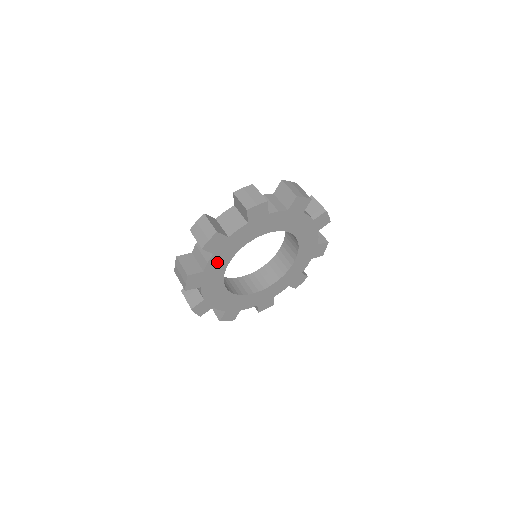
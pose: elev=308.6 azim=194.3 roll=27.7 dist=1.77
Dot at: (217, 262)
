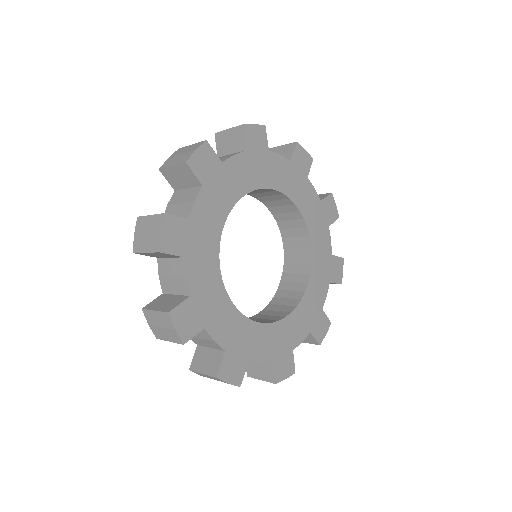
Dot at: (200, 271)
